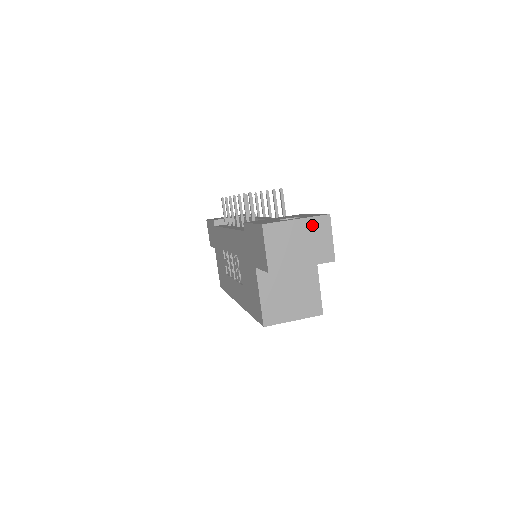
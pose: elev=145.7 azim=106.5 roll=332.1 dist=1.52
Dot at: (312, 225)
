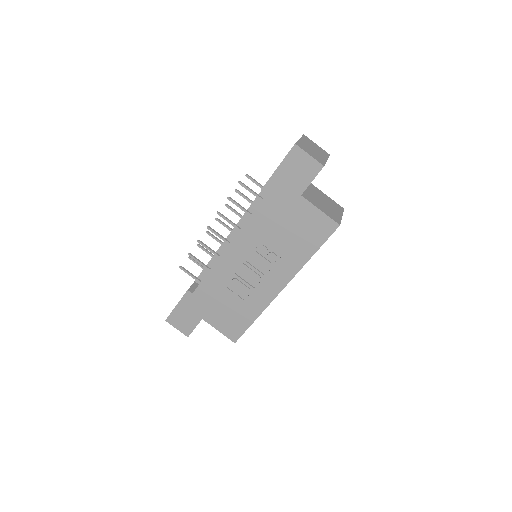
Dot at: (306, 140)
